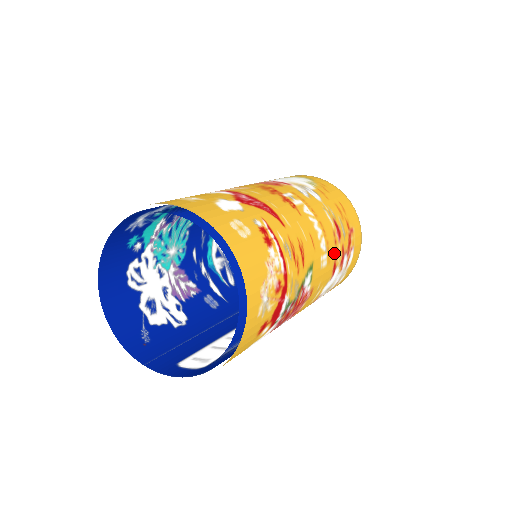
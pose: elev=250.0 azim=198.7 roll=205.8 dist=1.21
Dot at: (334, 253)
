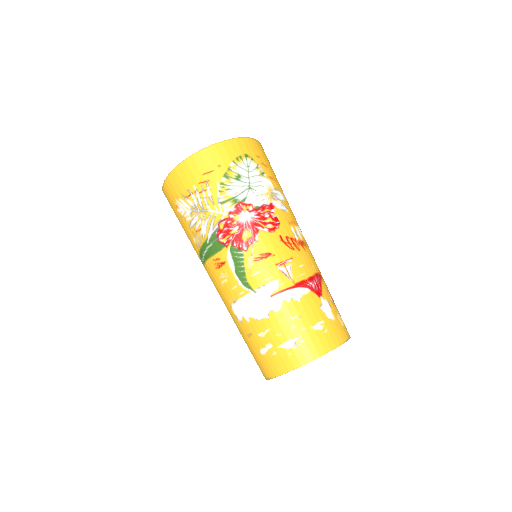
Dot at: occluded
